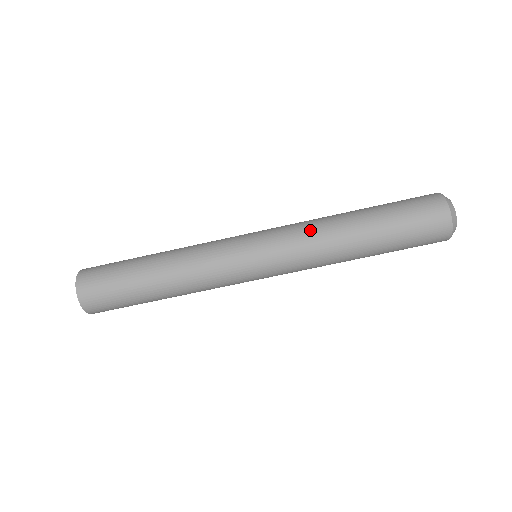
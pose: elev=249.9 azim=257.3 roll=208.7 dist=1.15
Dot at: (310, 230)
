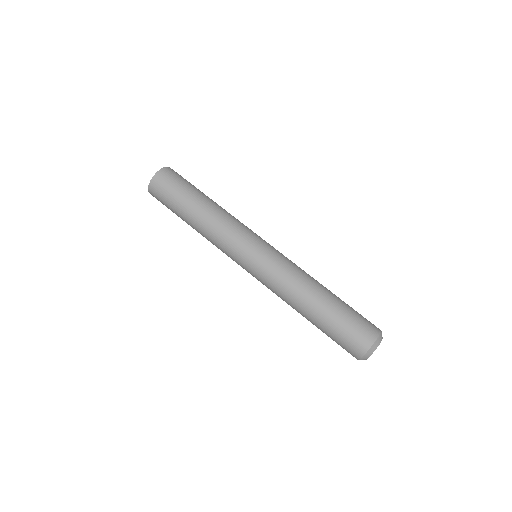
Dot at: (291, 276)
